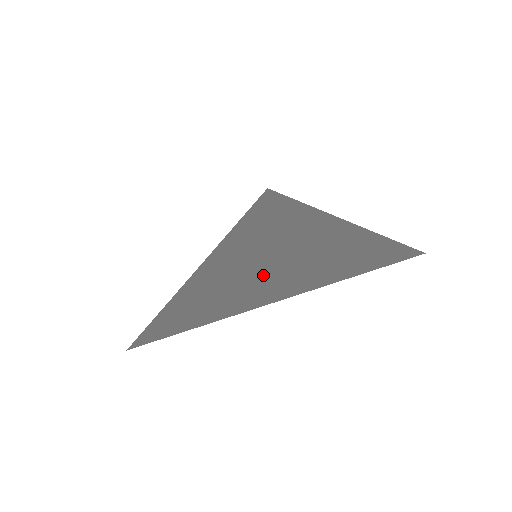
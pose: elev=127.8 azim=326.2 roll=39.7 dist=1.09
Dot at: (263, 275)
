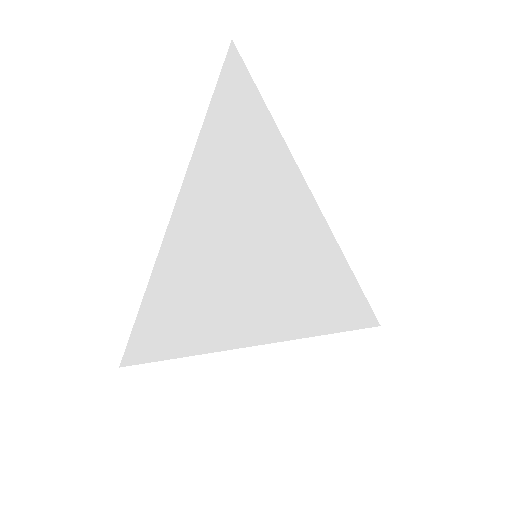
Dot at: (224, 222)
